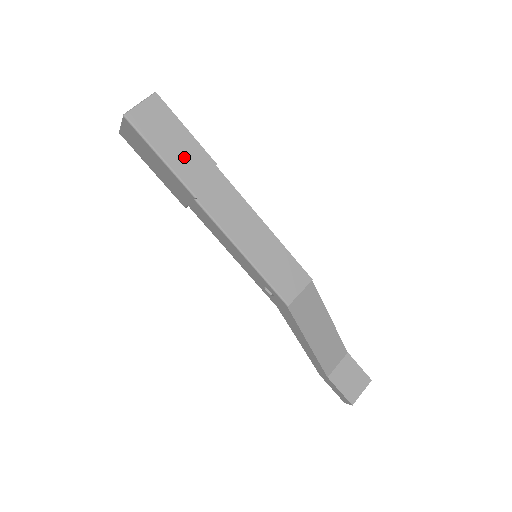
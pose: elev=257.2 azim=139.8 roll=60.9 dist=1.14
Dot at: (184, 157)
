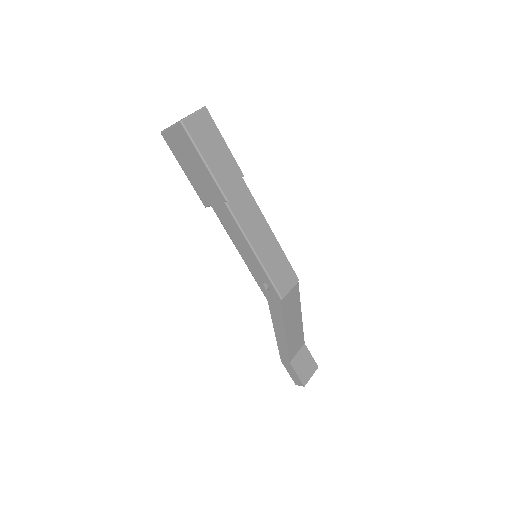
Dot at: (222, 166)
